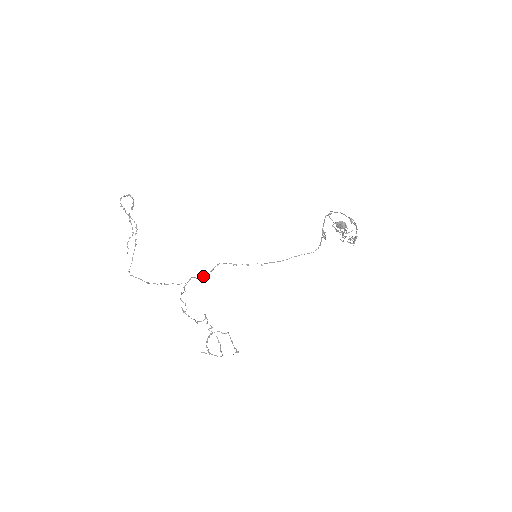
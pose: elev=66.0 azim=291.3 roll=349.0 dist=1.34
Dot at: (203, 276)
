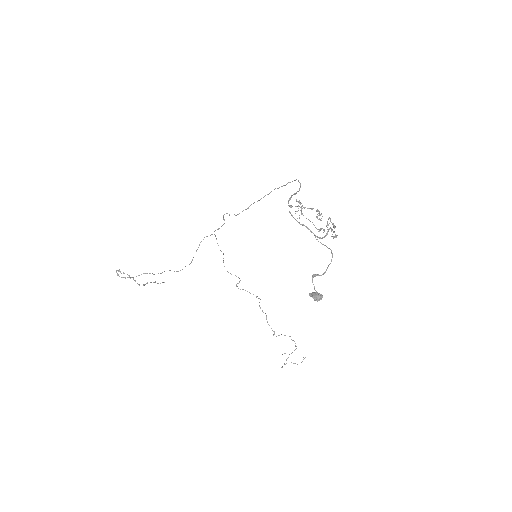
Dot at: (221, 226)
